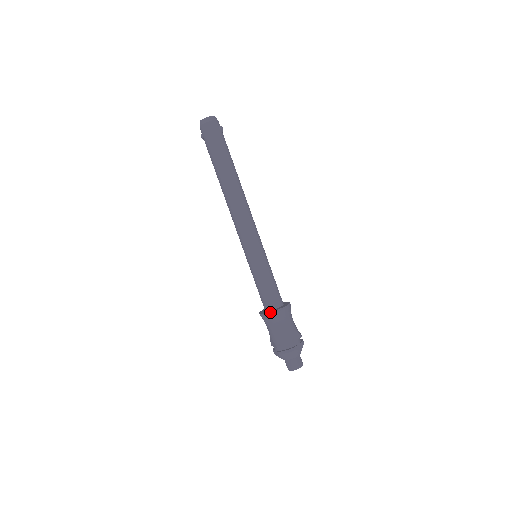
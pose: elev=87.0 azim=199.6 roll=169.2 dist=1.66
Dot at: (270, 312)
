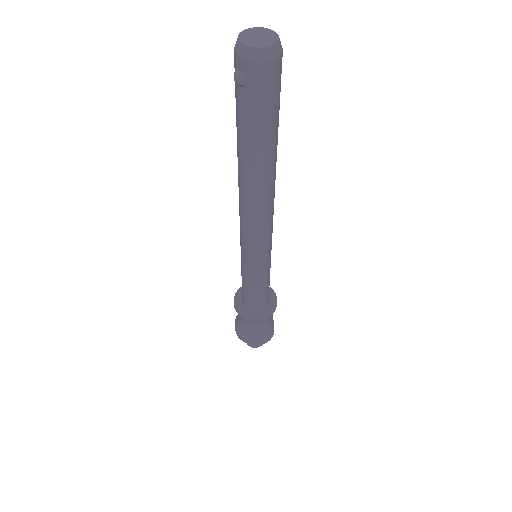
Dot at: (267, 317)
